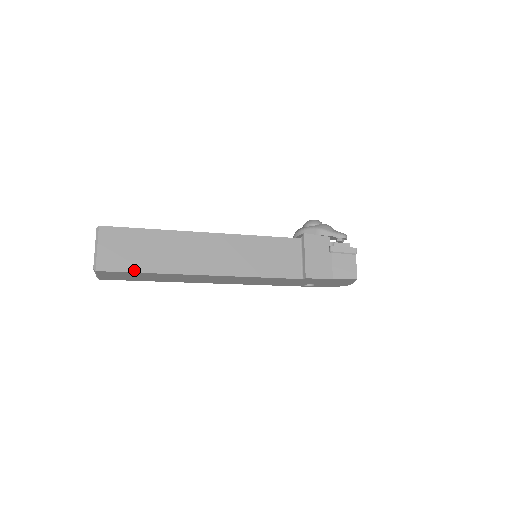
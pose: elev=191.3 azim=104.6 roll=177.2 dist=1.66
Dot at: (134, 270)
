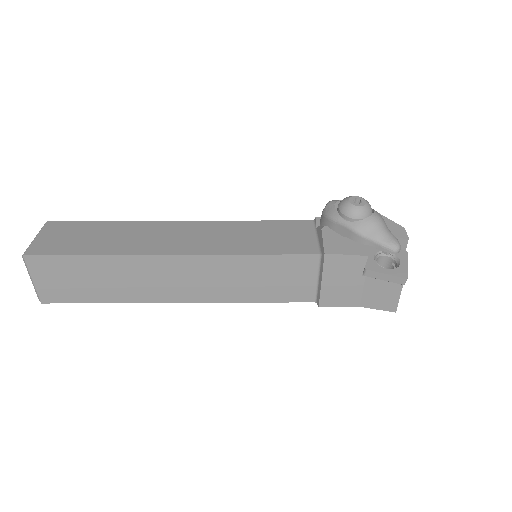
Dot at: (87, 301)
